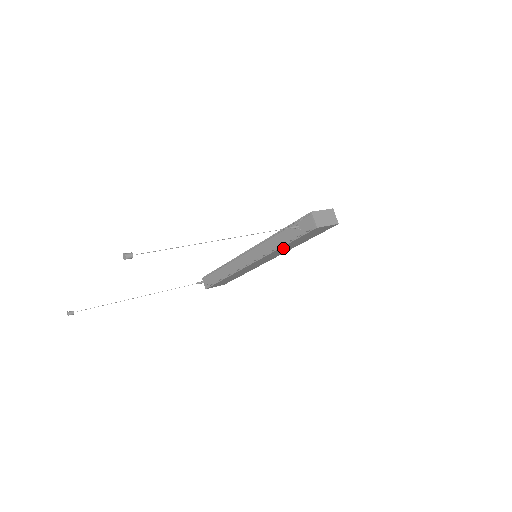
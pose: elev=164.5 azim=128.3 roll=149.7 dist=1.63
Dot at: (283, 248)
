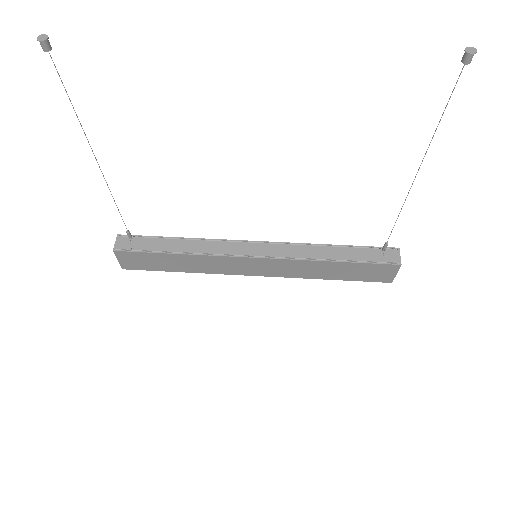
Dot at: (319, 266)
